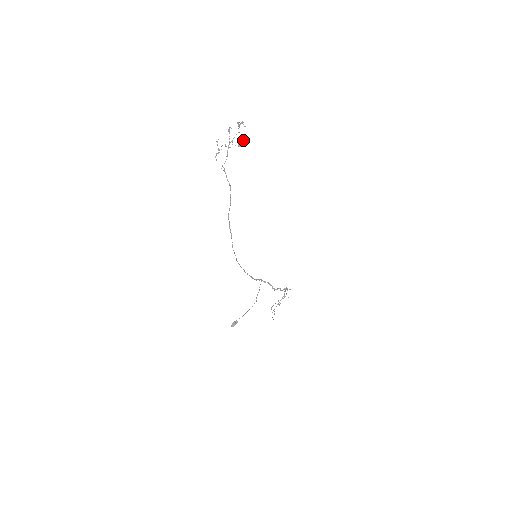
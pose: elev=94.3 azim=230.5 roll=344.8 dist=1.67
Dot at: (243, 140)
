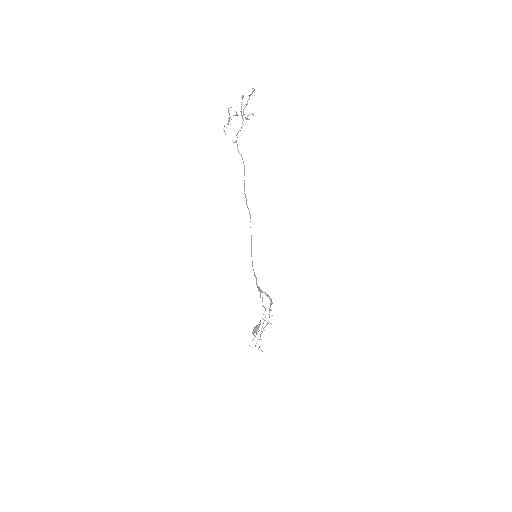
Dot at: (251, 113)
